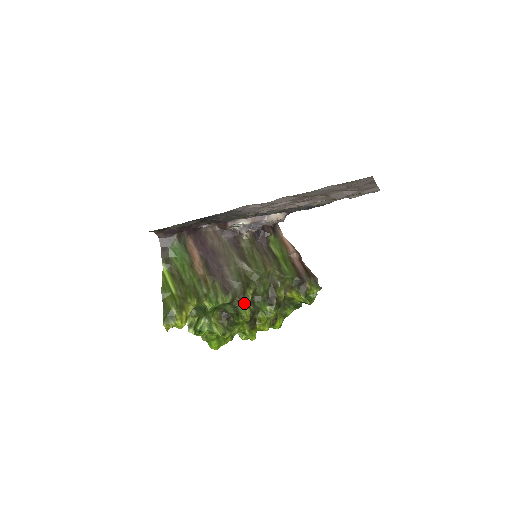
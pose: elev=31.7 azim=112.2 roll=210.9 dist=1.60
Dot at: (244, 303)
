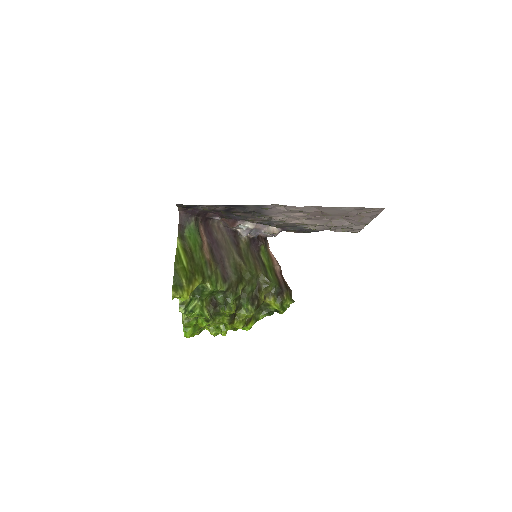
Dot at: (235, 295)
